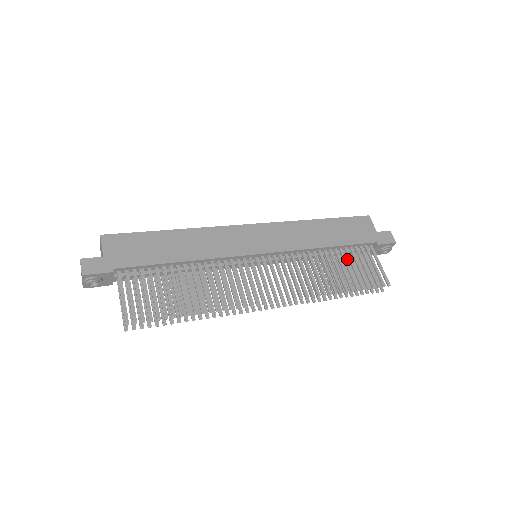
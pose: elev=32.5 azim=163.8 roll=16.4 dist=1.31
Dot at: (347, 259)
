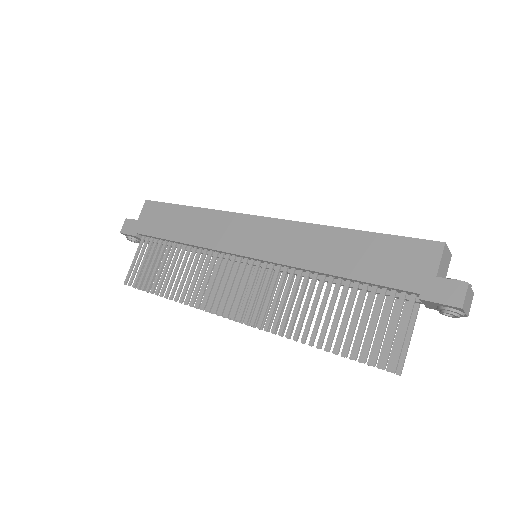
Dot at: (376, 300)
